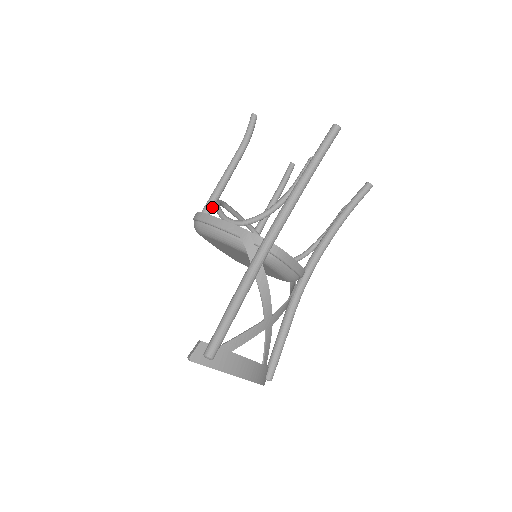
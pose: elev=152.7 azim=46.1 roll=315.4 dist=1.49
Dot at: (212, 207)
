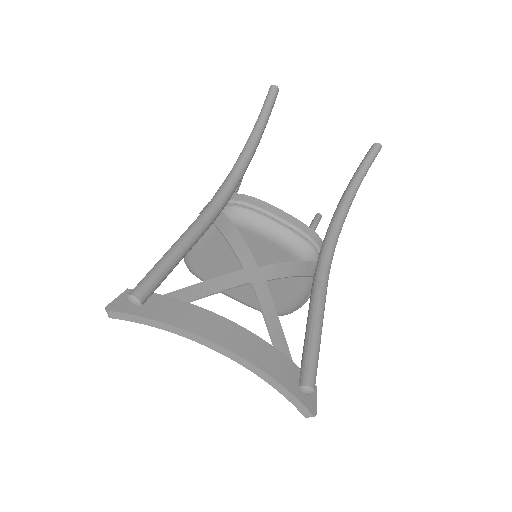
Dot at: occluded
